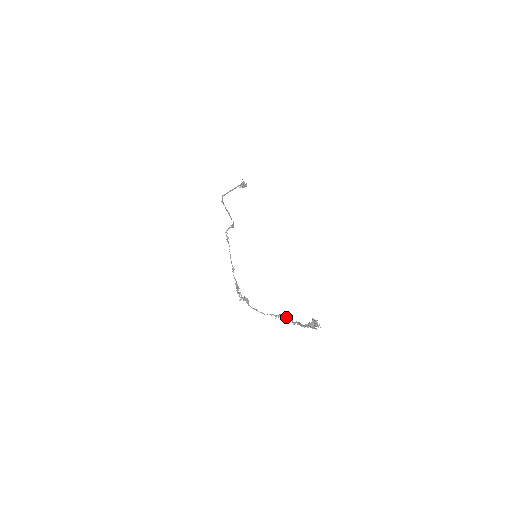
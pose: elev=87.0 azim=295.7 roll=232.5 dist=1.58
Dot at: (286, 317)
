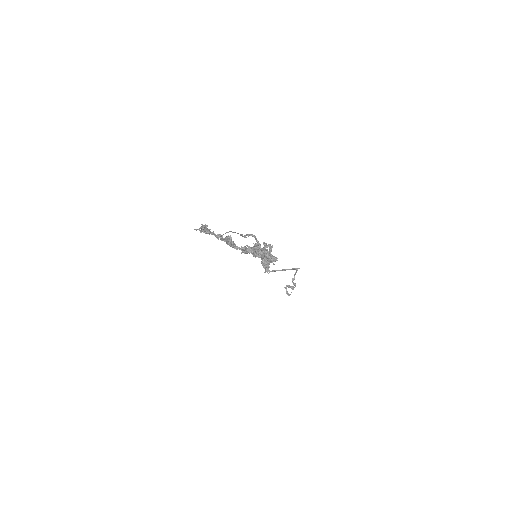
Dot at: occluded
